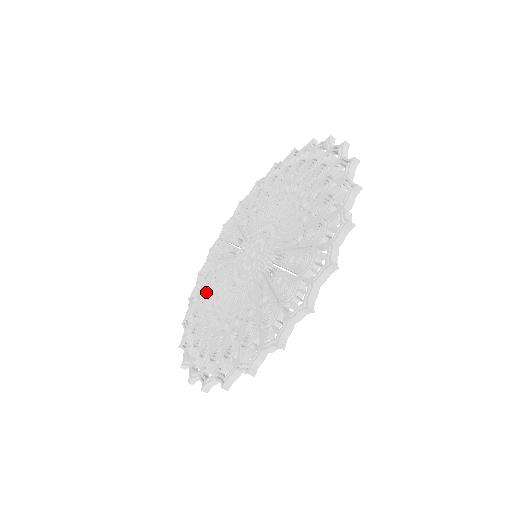
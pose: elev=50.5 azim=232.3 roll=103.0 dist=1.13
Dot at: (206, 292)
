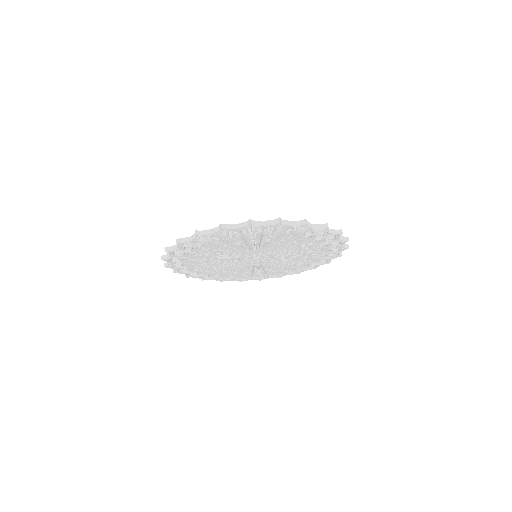
Dot at: occluded
